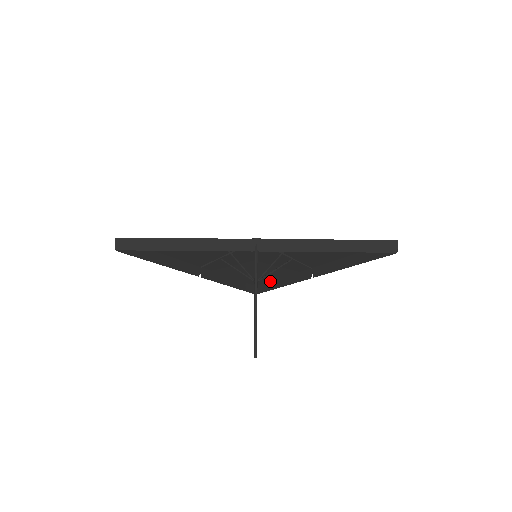
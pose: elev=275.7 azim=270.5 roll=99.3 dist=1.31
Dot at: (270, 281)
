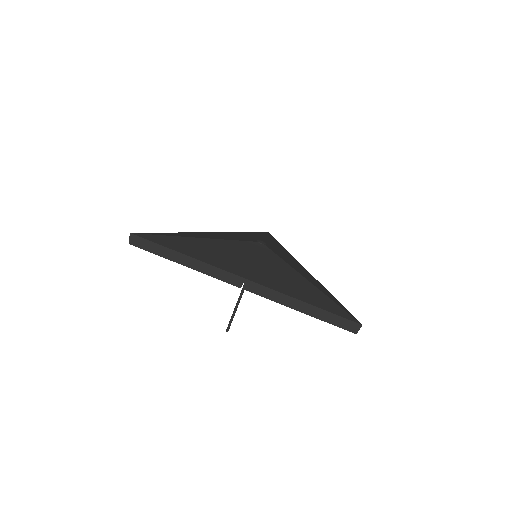
Dot at: occluded
